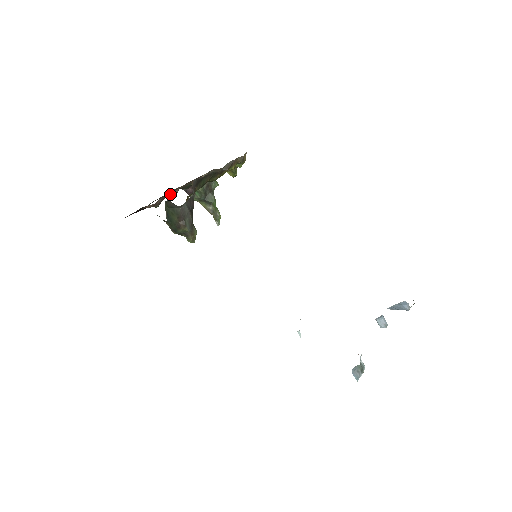
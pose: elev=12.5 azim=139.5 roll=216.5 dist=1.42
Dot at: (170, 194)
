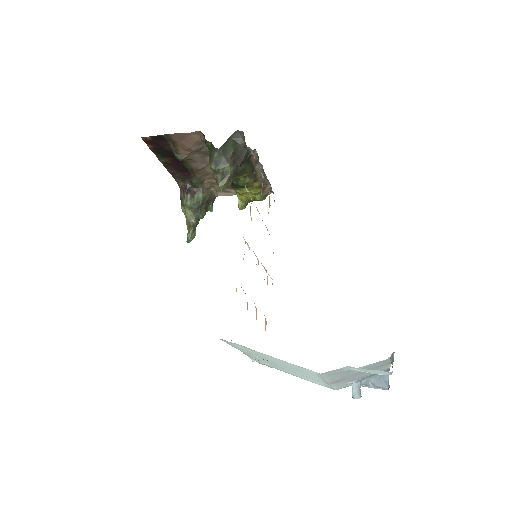
Dot at: (197, 162)
